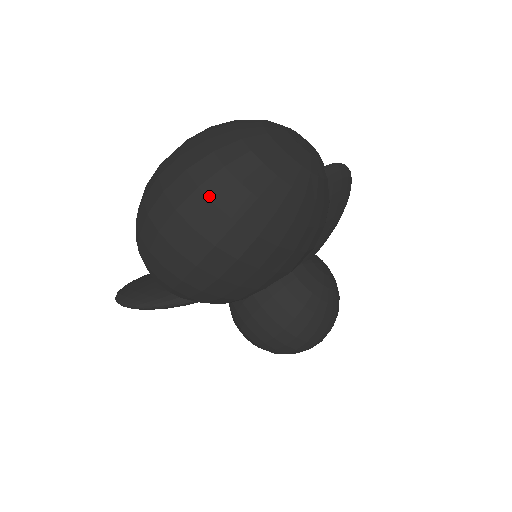
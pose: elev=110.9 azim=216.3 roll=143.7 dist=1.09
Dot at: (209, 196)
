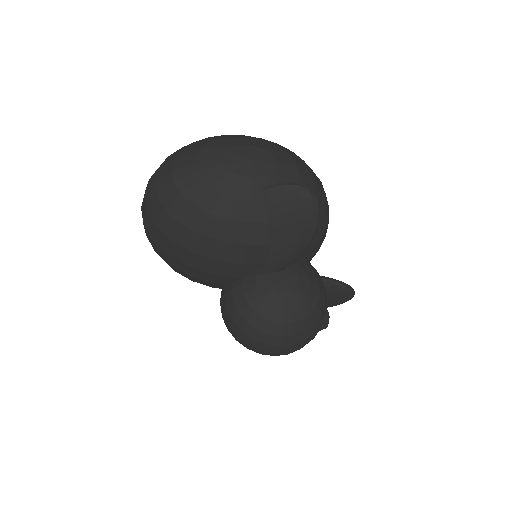
Dot at: (146, 202)
